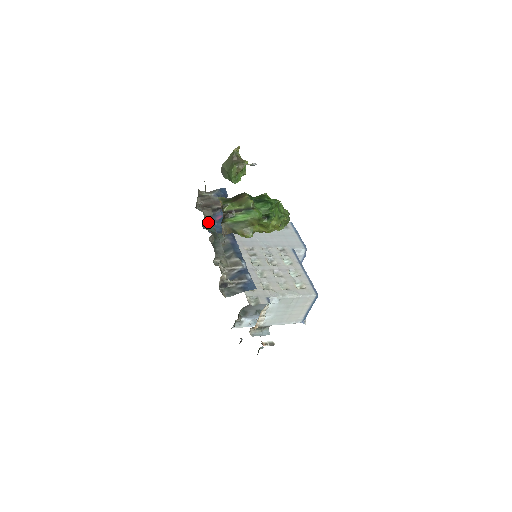
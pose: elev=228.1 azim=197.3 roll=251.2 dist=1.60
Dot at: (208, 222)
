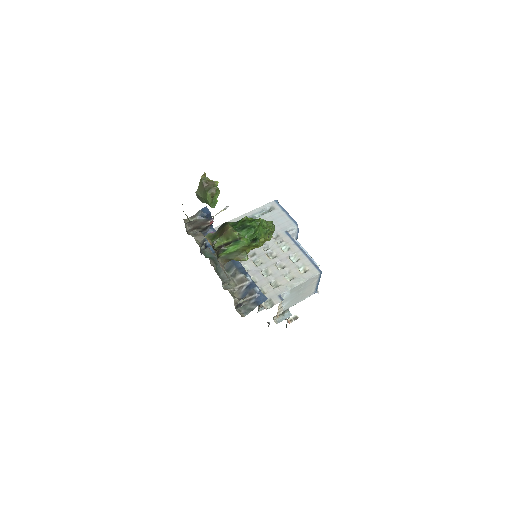
Dot at: (203, 244)
